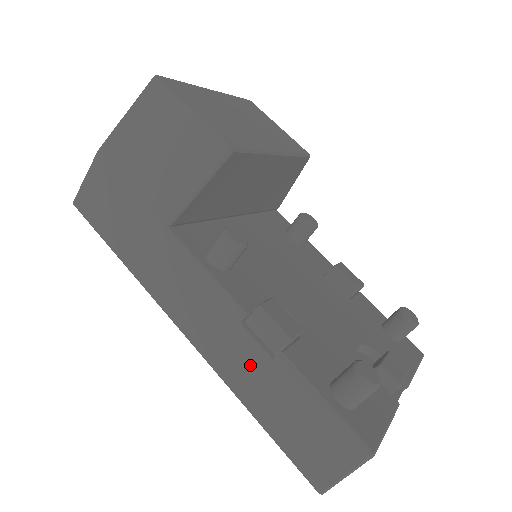
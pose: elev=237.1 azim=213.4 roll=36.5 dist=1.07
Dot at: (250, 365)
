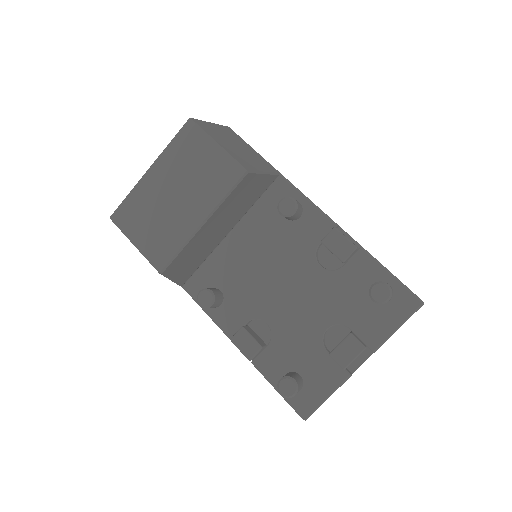
Dot at: occluded
